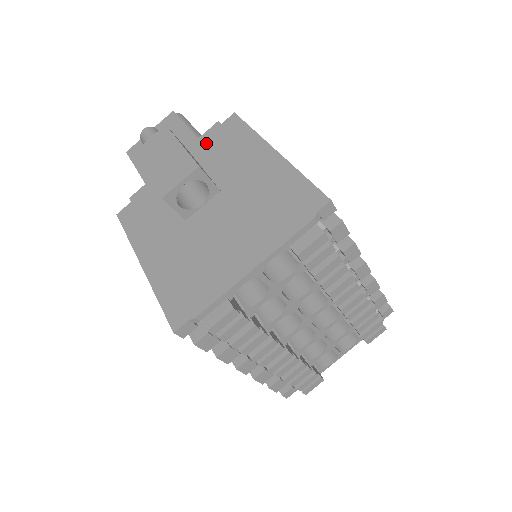
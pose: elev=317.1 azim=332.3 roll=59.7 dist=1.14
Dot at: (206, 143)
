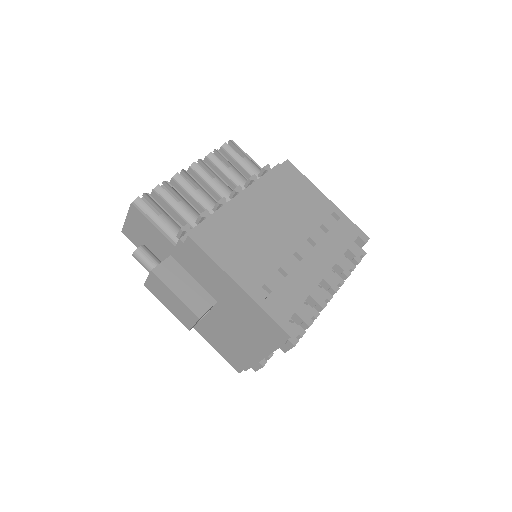
Dot at: (183, 257)
